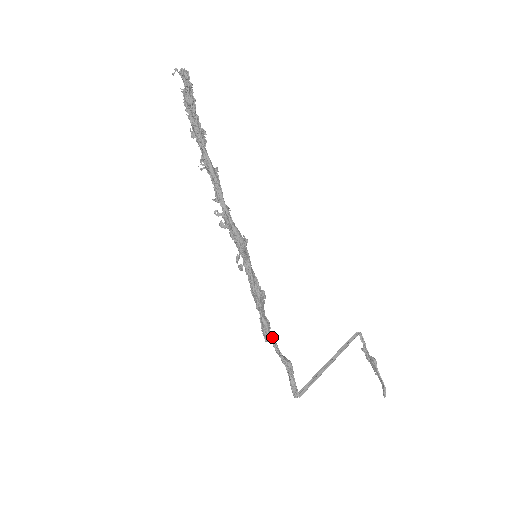
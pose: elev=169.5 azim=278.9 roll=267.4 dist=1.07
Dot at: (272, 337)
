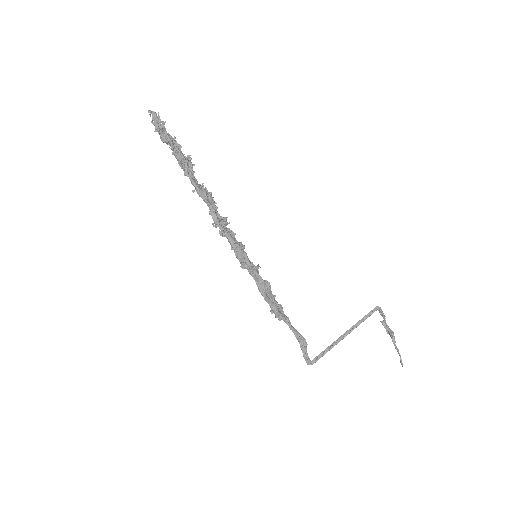
Dot at: (283, 318)
